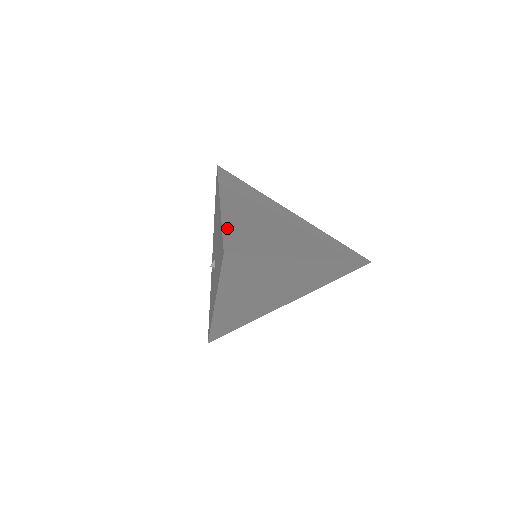
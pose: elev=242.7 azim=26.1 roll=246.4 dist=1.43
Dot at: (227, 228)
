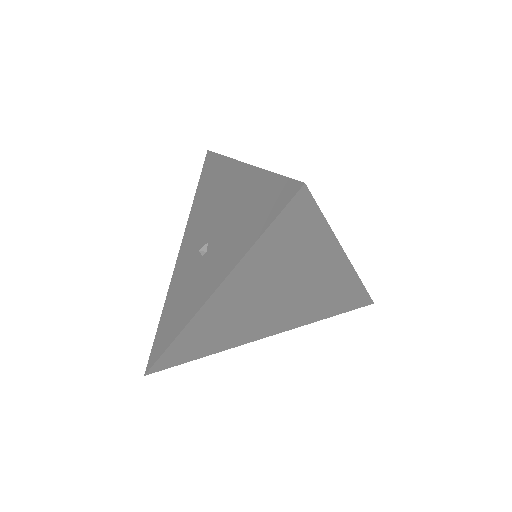
Dot at: occluded
